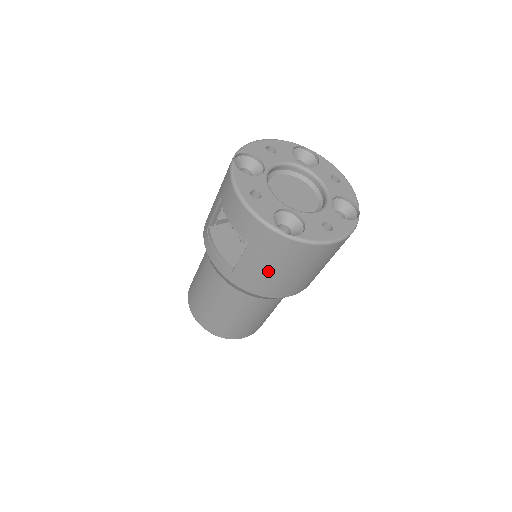
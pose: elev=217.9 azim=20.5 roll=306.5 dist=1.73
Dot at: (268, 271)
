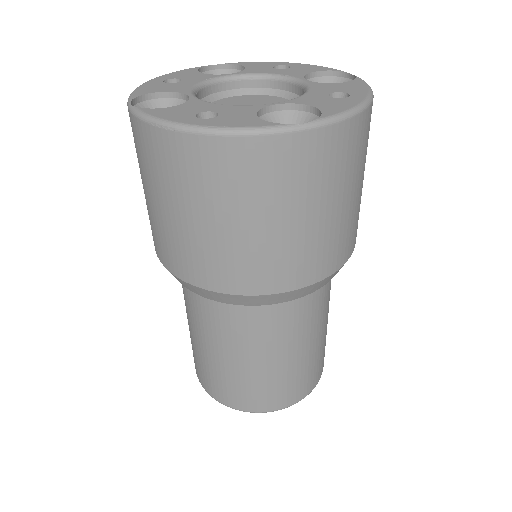
Dot at: (148, 199)
